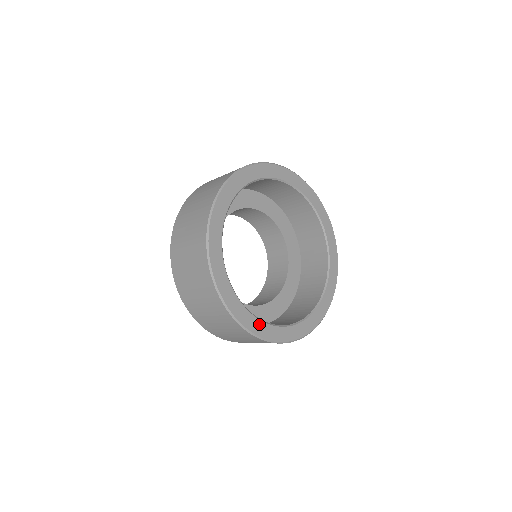
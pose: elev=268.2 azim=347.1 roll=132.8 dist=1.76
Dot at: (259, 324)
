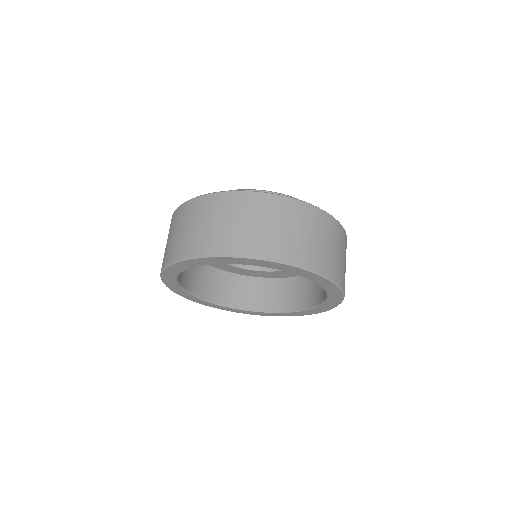
Dot at: (277, 314)
